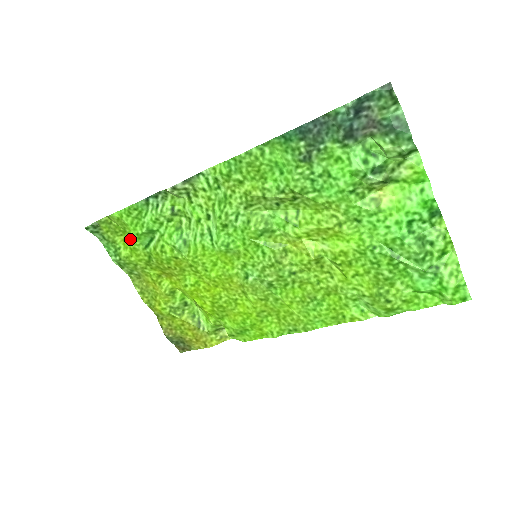
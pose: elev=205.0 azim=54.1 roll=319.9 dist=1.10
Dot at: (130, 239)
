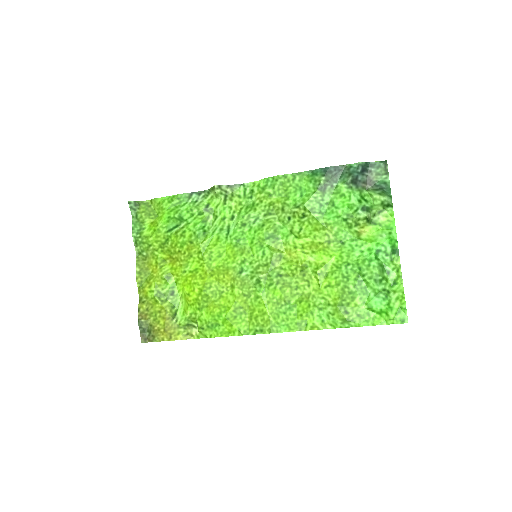
Dot at: (159, 222)
